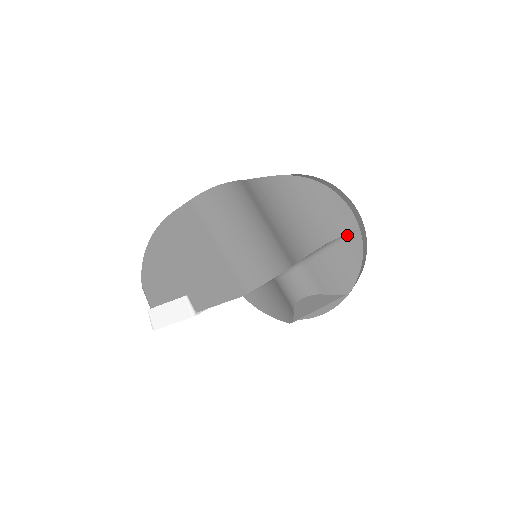
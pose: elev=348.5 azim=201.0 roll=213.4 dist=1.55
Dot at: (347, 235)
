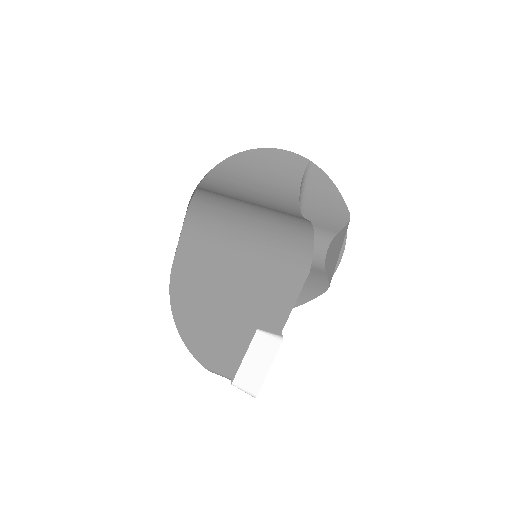
Dot at: (305, 174)
